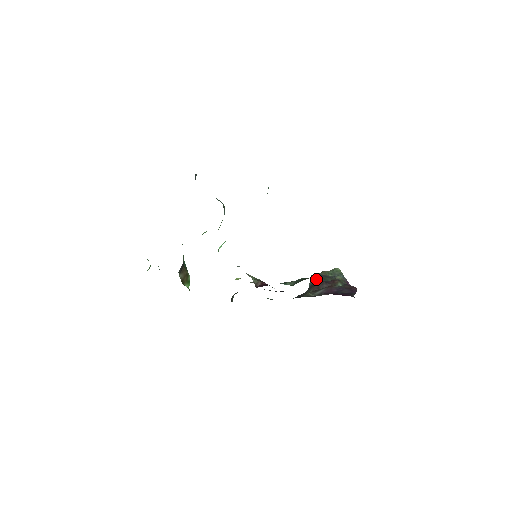
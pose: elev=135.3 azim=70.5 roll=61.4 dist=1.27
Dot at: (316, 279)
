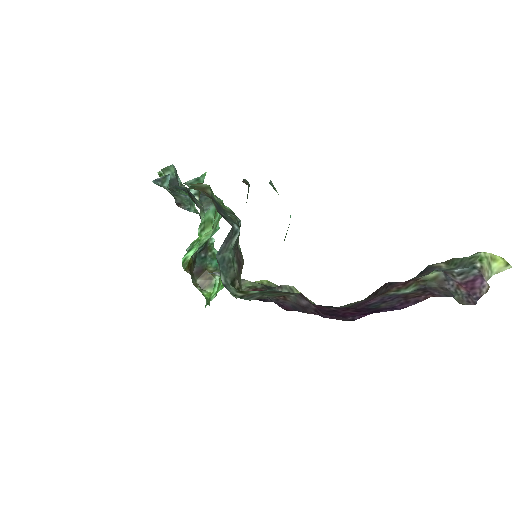
Dot at: occluded
